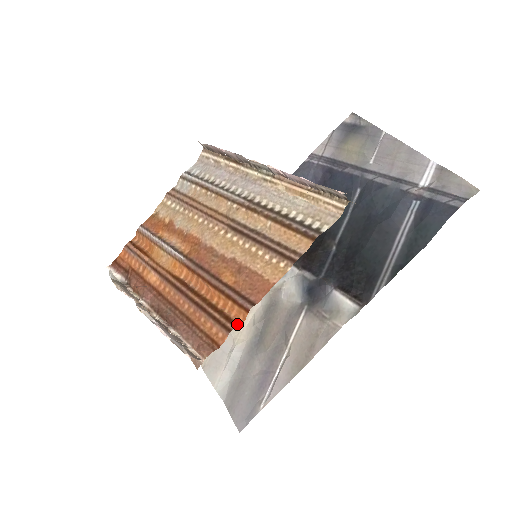
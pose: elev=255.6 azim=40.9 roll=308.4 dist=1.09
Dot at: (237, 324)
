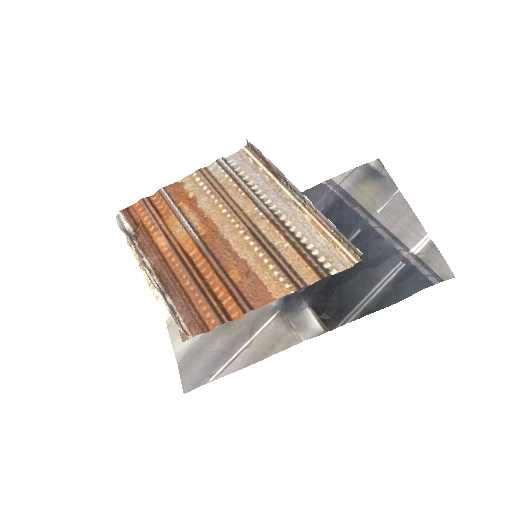
Dot at: (231, 319)
